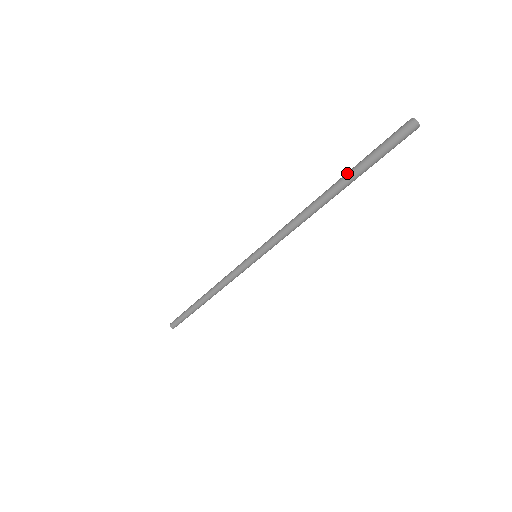
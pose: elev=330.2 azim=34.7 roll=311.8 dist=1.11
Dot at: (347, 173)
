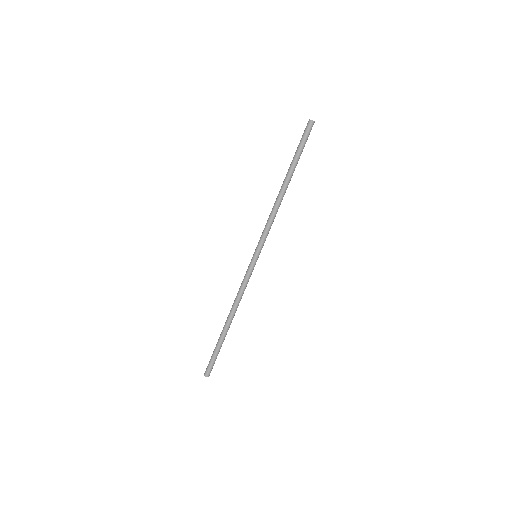
Dot at: (291, 164)
